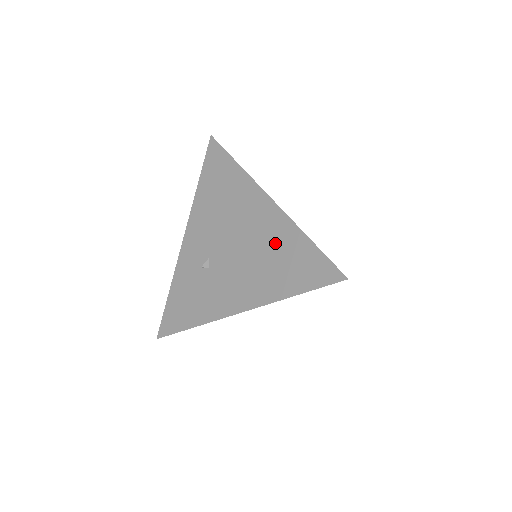
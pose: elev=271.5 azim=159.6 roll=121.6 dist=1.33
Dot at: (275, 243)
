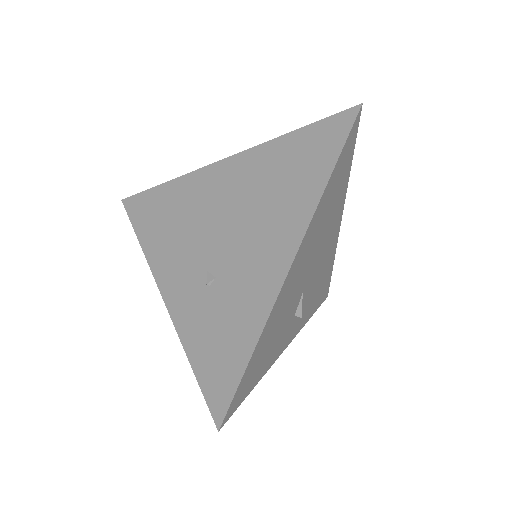
Dot at: (264, 173)
